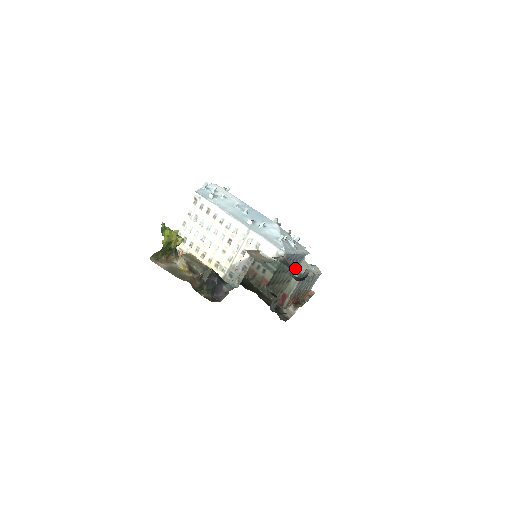
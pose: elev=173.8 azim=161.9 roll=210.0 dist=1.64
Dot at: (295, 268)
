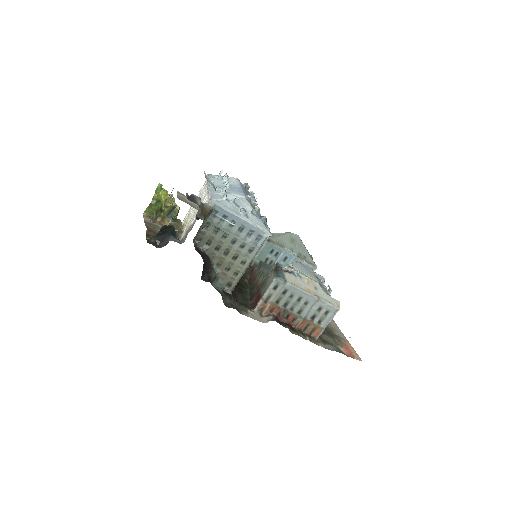
Dot at: (251, 247)
